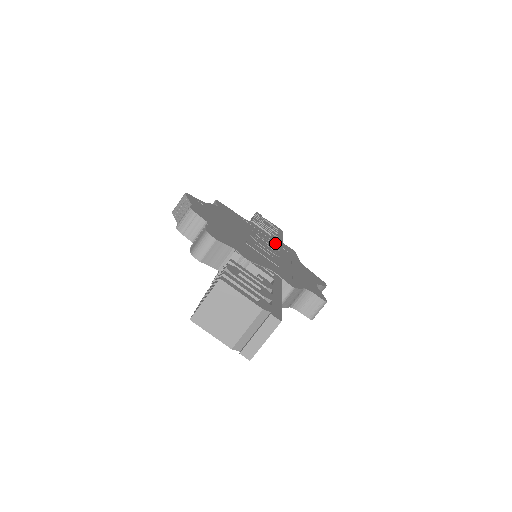
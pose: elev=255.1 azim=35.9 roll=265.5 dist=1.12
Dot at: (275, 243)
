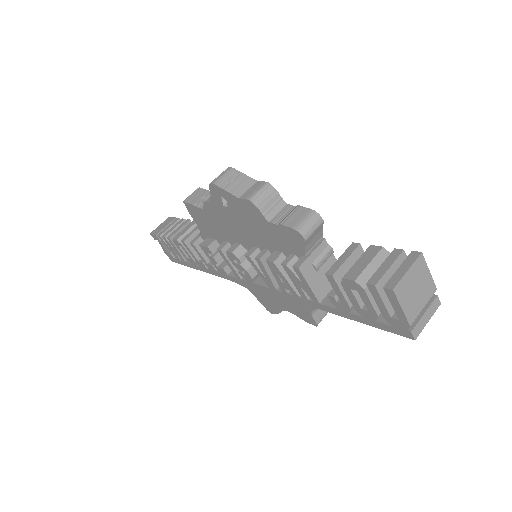
Dot at: occluded
